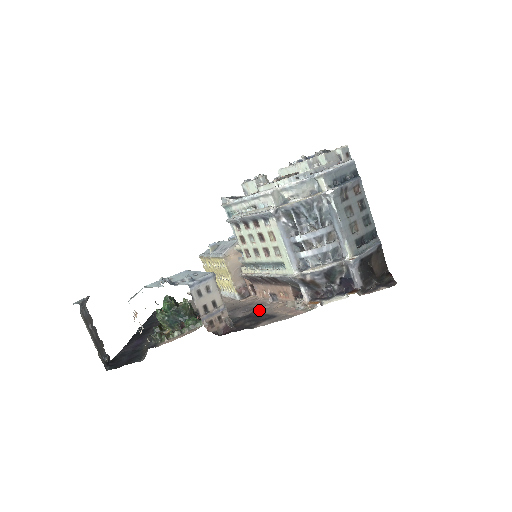
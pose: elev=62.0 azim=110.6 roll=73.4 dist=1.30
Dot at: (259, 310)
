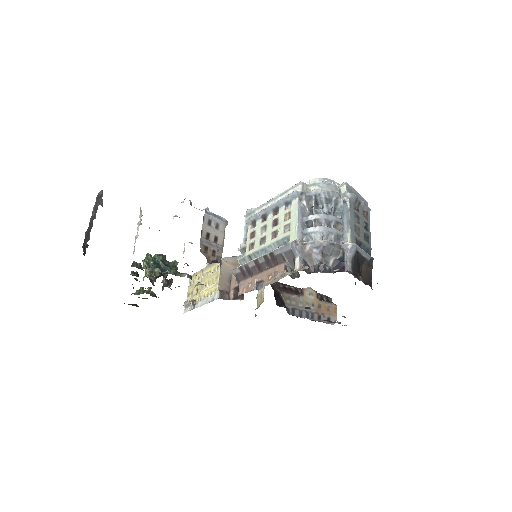
Dot at: occluded
